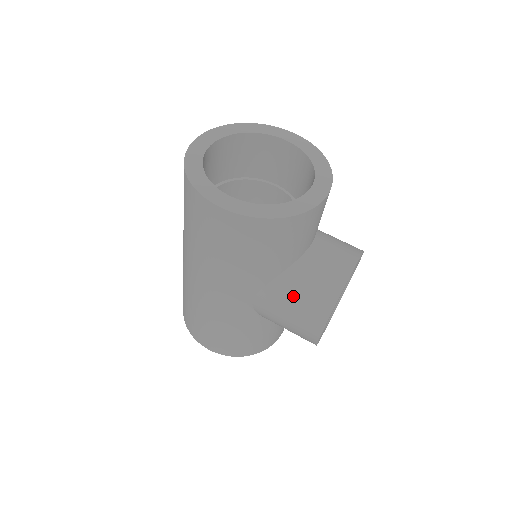
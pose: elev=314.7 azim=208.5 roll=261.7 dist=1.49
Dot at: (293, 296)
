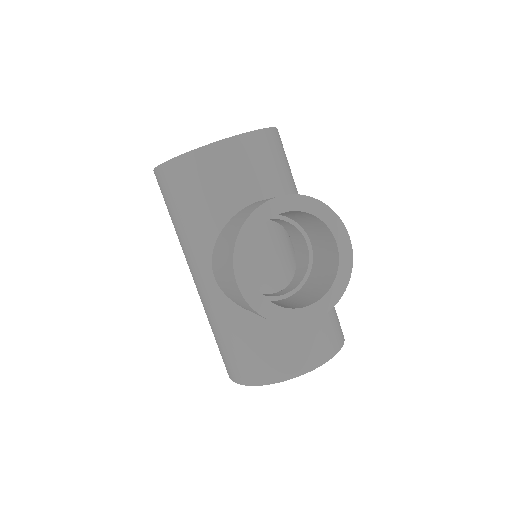
Dot at: (222, 247)
